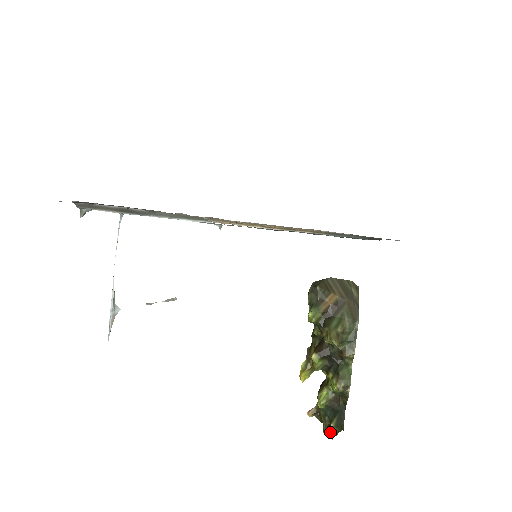
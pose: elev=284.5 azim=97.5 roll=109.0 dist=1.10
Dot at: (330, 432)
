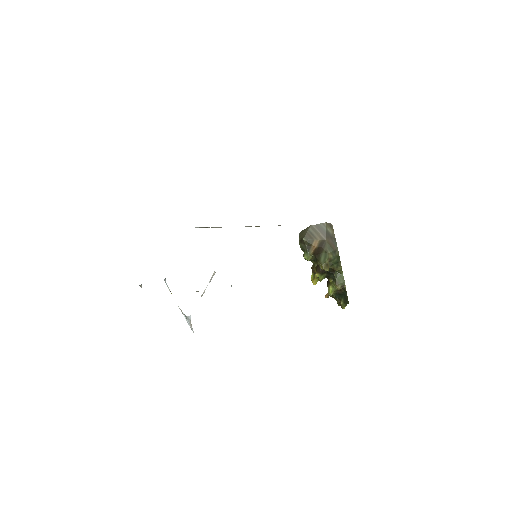
Dot at: (341, 307)
